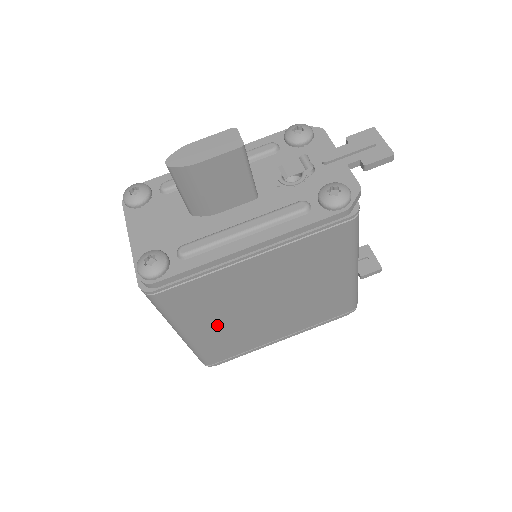
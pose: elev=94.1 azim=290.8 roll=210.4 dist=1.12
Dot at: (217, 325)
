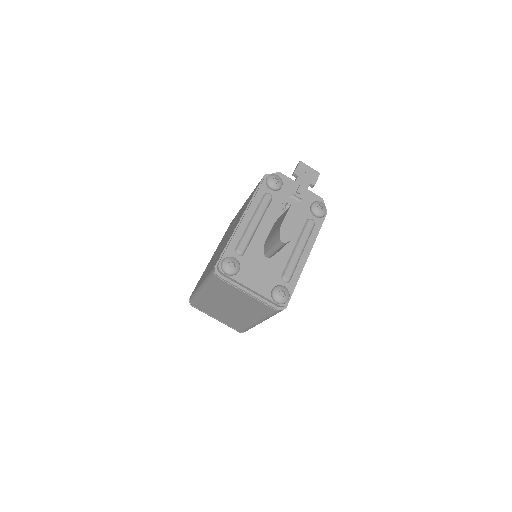
Dot at: occluded
